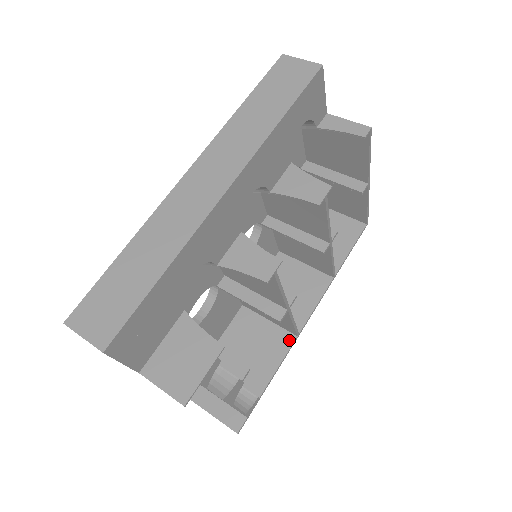
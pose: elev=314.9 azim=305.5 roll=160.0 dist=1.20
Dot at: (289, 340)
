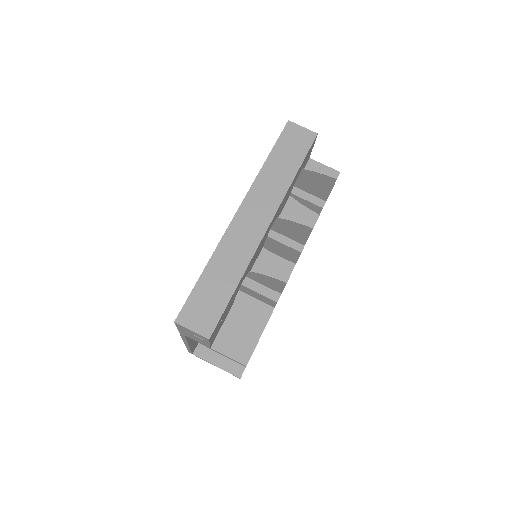
Dot at: (269, 311)
